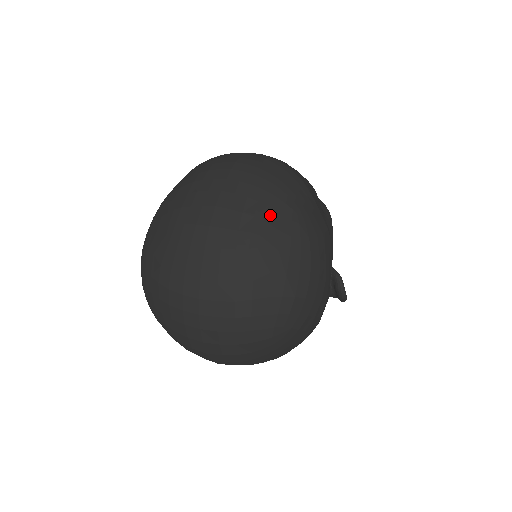
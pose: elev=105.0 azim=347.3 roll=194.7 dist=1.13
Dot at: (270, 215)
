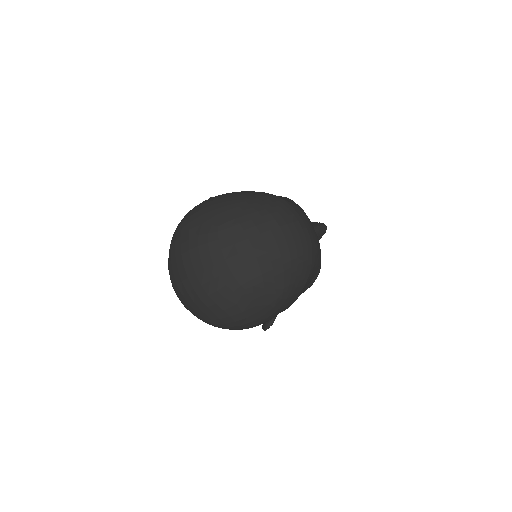
Dot at: (270, 282)
